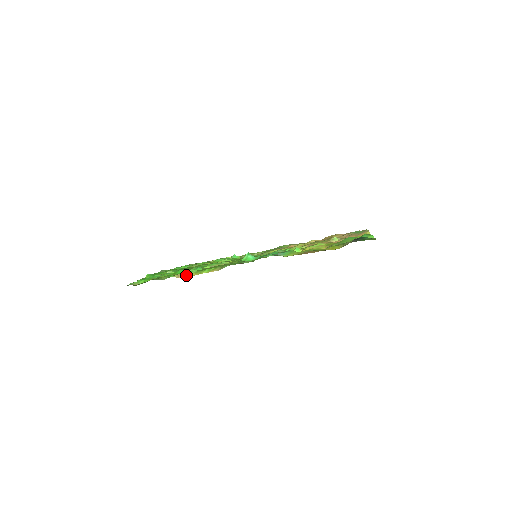
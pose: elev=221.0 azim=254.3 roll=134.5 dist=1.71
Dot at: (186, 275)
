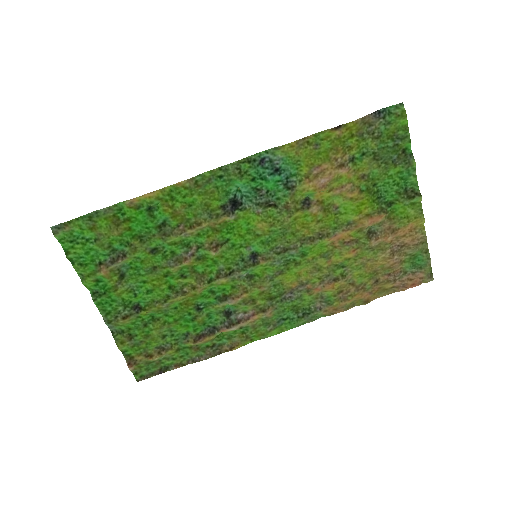
Dot at: (142, 199)
